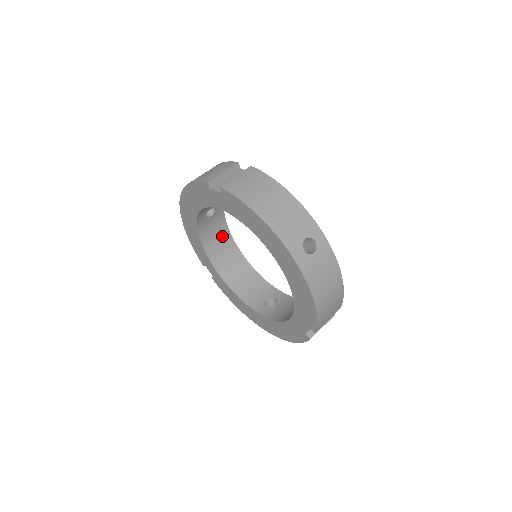
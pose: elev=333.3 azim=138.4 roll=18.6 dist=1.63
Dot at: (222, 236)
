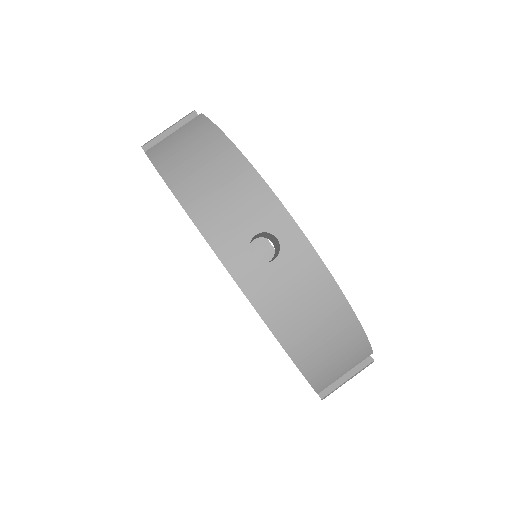
Dot at: occluded
